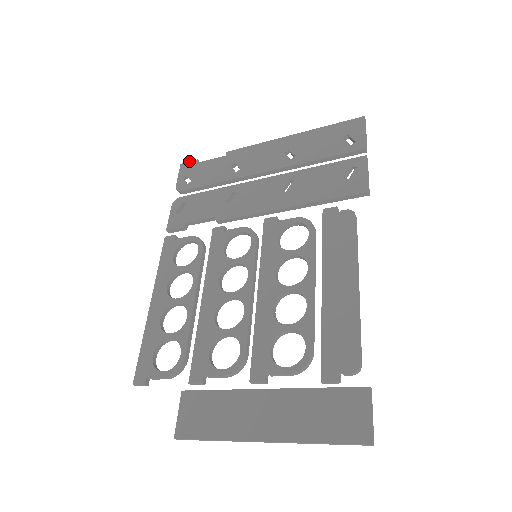
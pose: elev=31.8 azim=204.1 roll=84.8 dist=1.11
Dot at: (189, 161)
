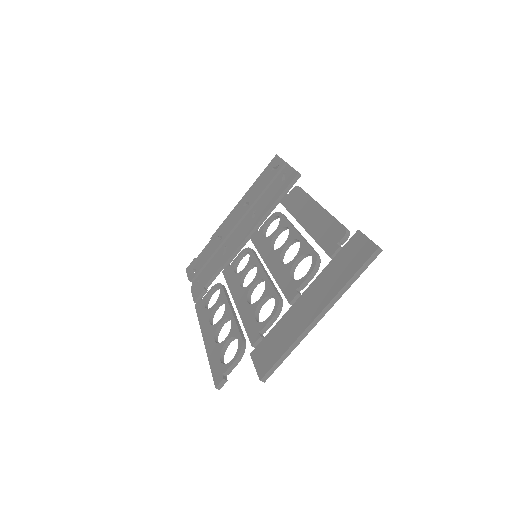
Dot at: (190, 263)
